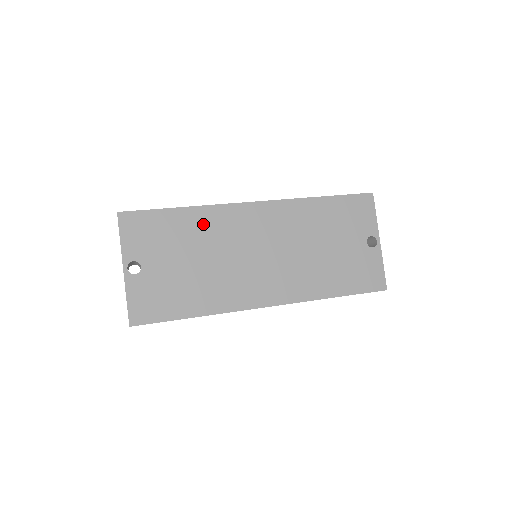
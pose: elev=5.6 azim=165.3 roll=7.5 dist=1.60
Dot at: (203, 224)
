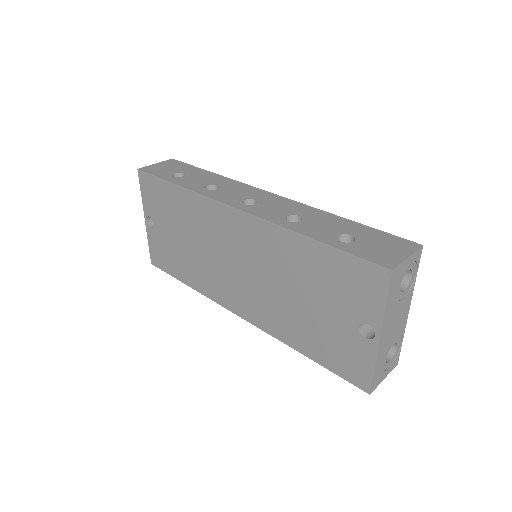
Dot at: (192, 209)
